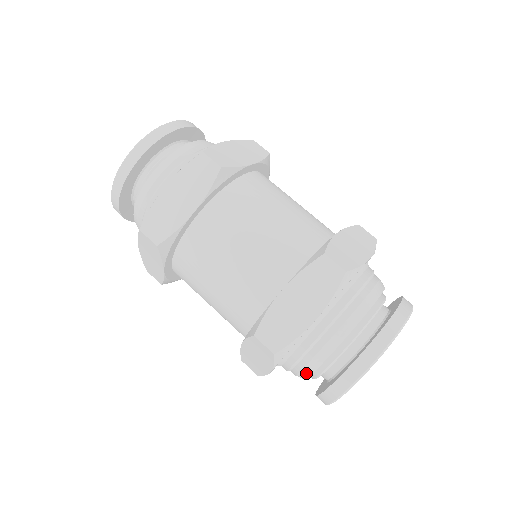
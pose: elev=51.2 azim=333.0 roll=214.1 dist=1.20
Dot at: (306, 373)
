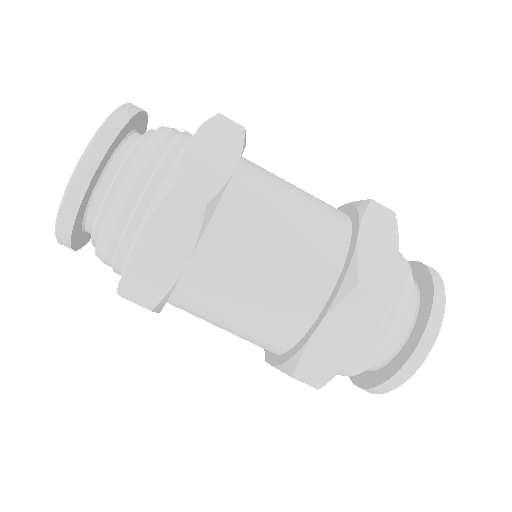
Dot at: occluded
